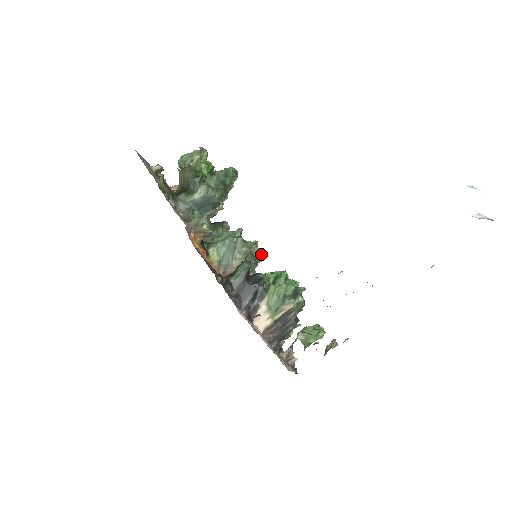
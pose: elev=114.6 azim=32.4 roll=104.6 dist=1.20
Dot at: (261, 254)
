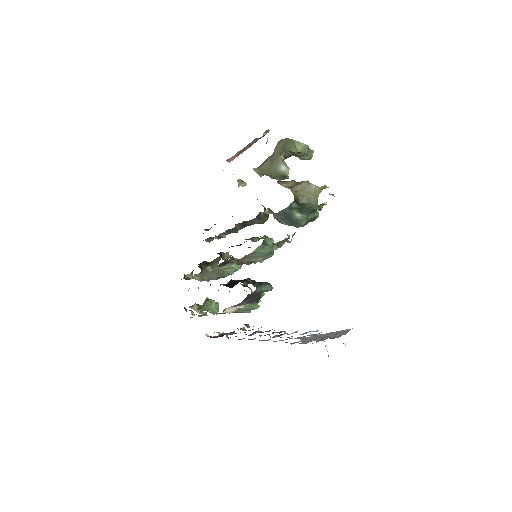
Dot at: occluded
